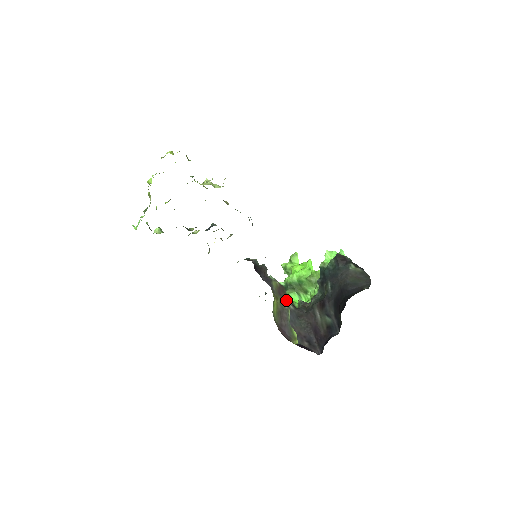
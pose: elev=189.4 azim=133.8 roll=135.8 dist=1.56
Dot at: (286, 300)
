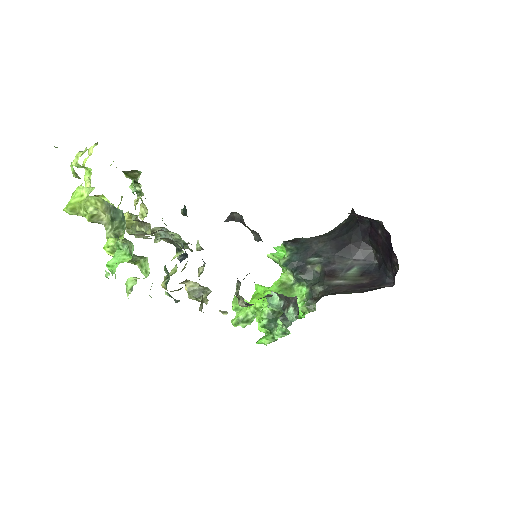
Dot at: occluded
